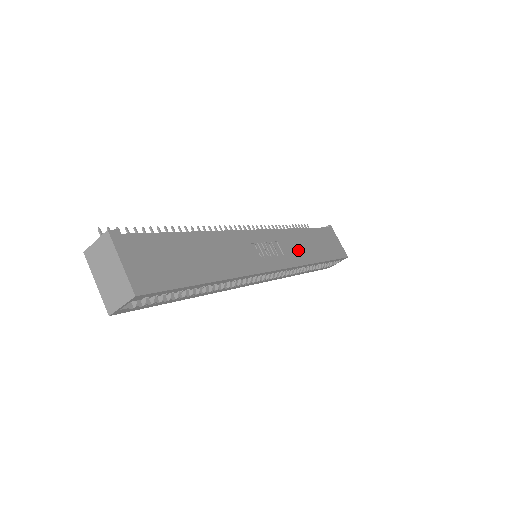
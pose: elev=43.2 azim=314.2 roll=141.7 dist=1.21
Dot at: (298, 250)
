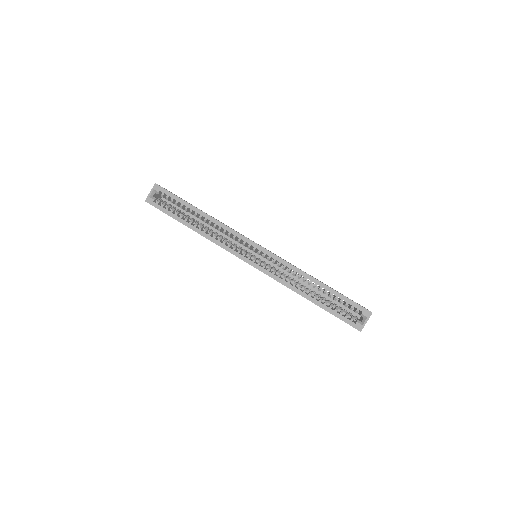
Dot at: occluded
